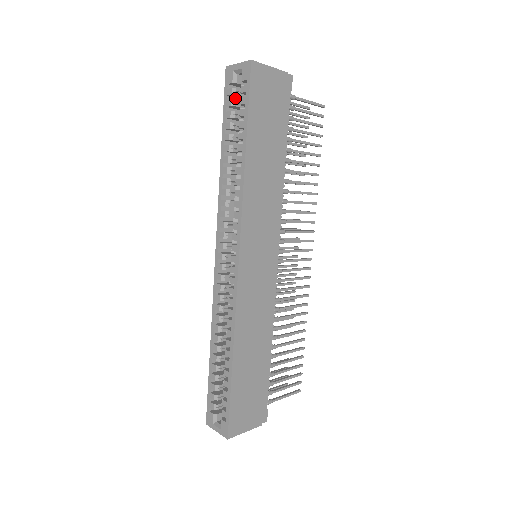
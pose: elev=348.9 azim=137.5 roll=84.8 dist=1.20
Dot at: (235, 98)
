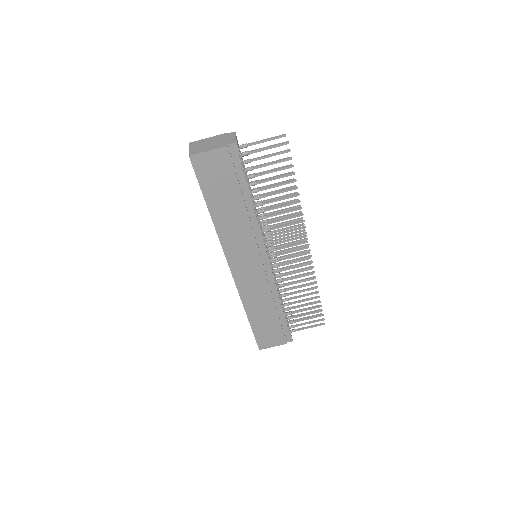
Dot at: occluded
